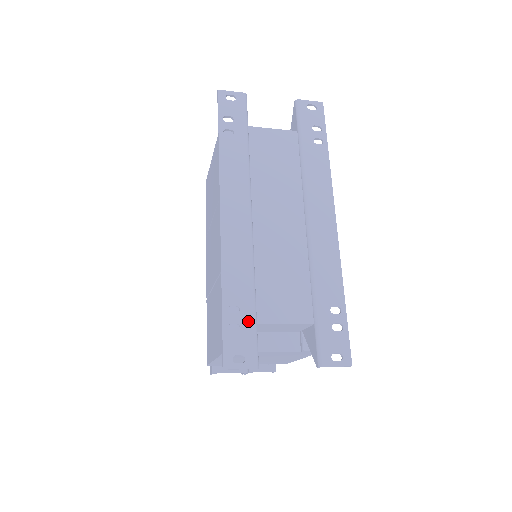
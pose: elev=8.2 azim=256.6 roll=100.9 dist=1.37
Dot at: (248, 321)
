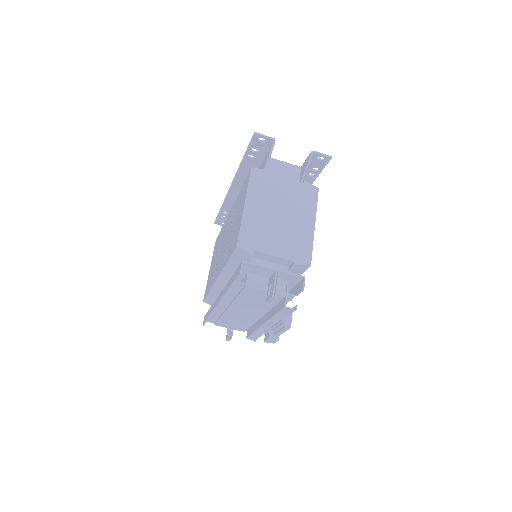
Dot at: (261, 154)
